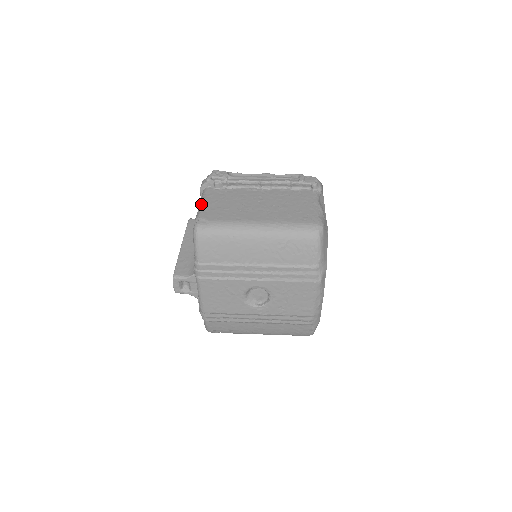
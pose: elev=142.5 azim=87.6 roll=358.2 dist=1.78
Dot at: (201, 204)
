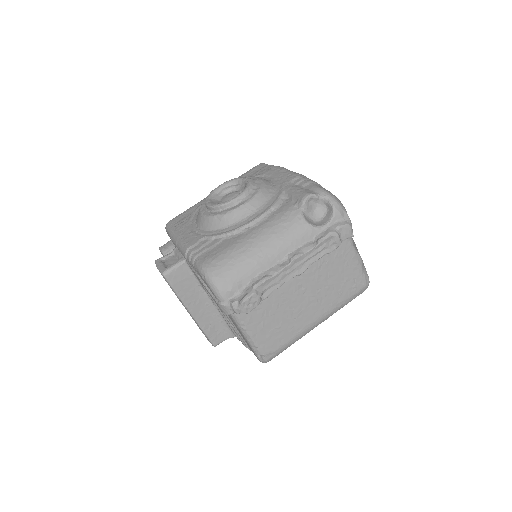
Dot at: (250, 338)
